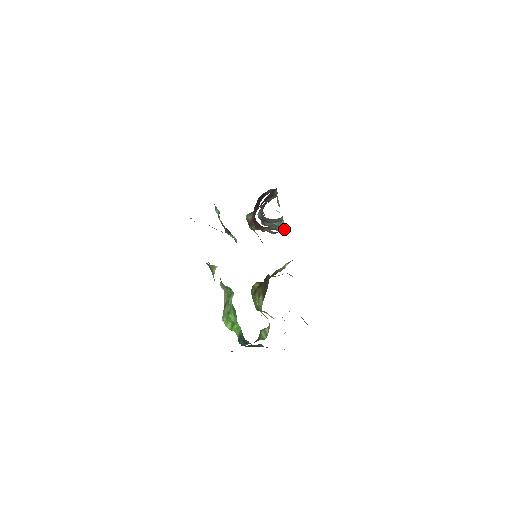
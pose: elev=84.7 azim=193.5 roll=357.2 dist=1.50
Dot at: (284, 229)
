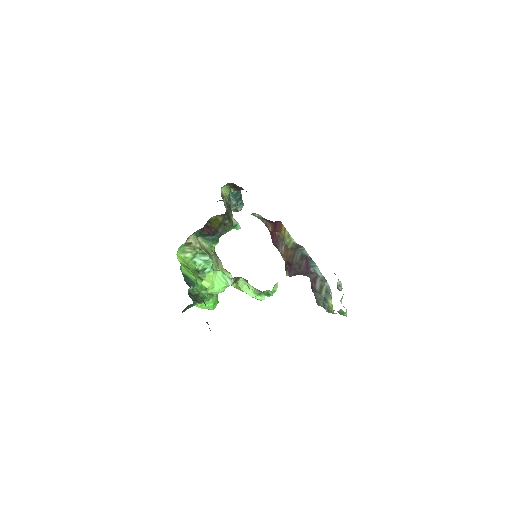
Dot at: (332, 305)
